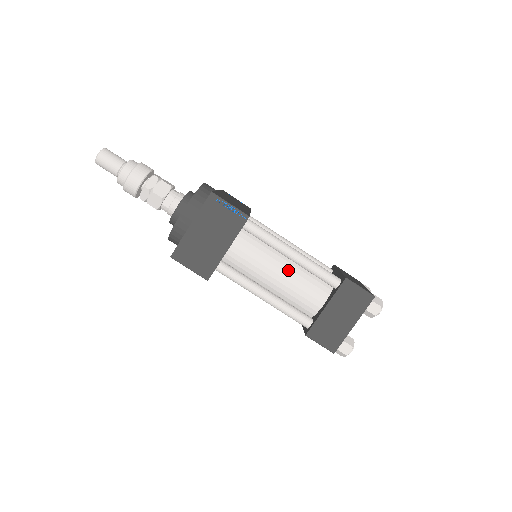
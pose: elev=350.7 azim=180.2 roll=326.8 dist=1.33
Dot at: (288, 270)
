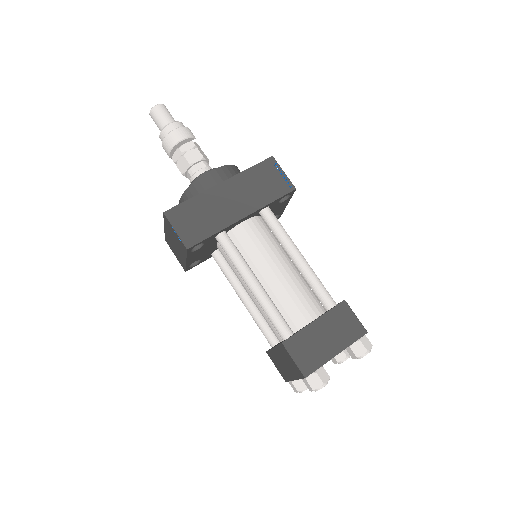
Dot at: occluded
